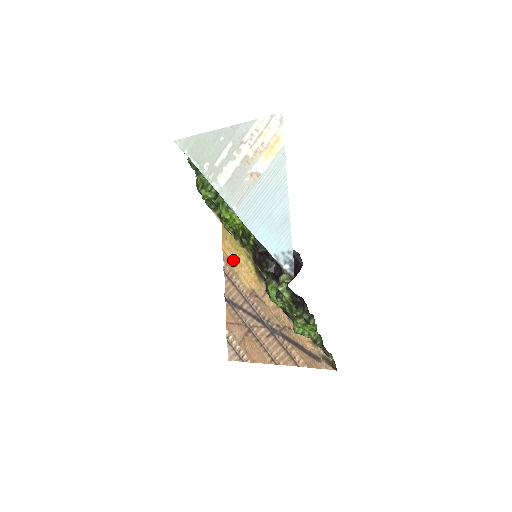
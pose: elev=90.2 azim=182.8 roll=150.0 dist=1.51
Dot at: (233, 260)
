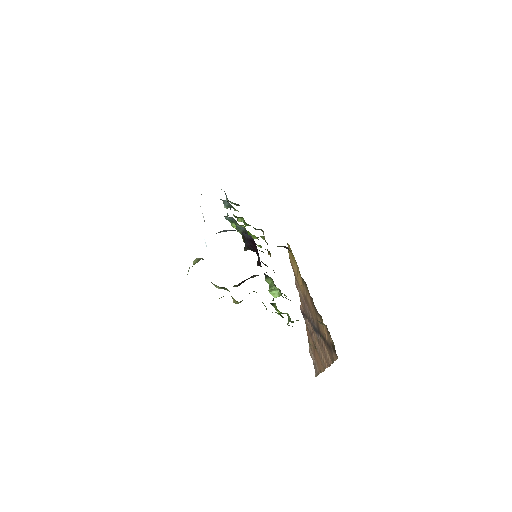
Dot at: (294, 271)
